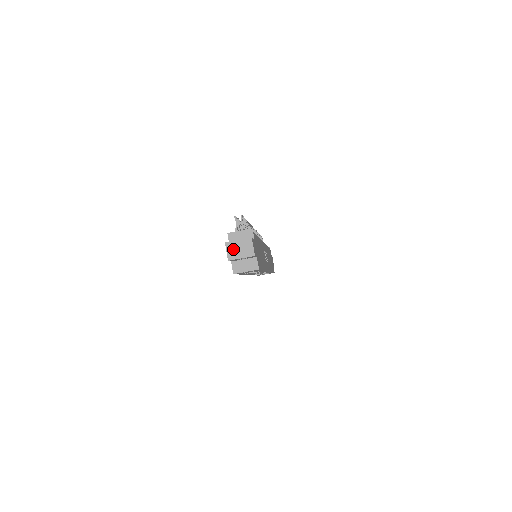
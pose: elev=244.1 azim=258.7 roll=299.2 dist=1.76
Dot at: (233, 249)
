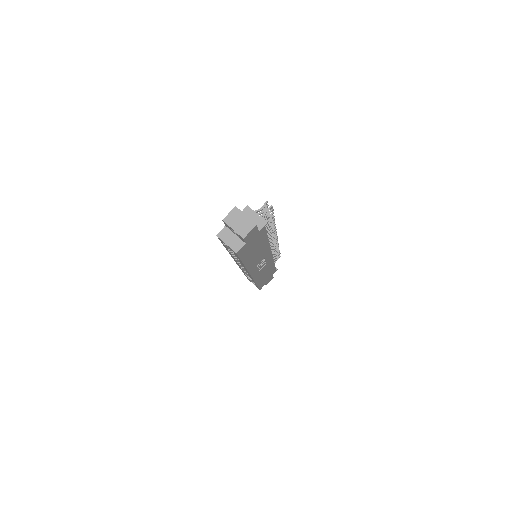
Dot at: (235, 217)
